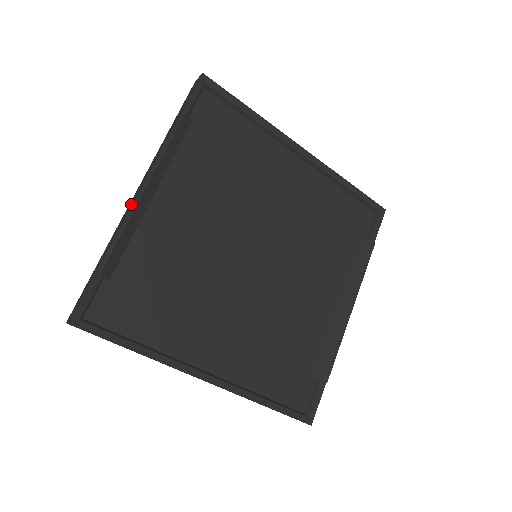
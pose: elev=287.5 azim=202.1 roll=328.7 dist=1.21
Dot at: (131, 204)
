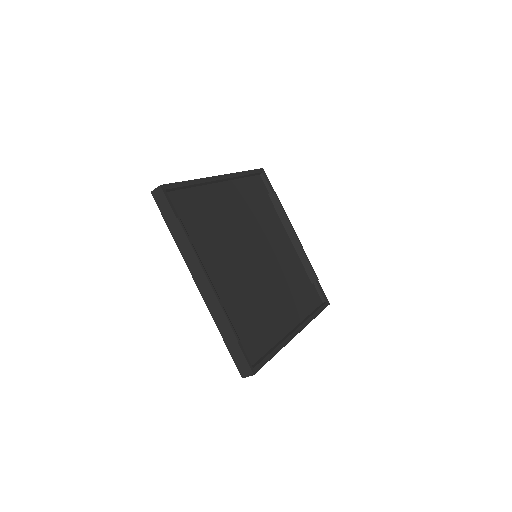
Dot at: (209, 294)
